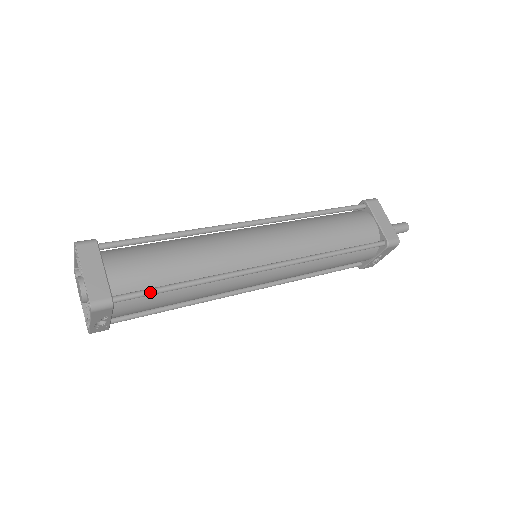
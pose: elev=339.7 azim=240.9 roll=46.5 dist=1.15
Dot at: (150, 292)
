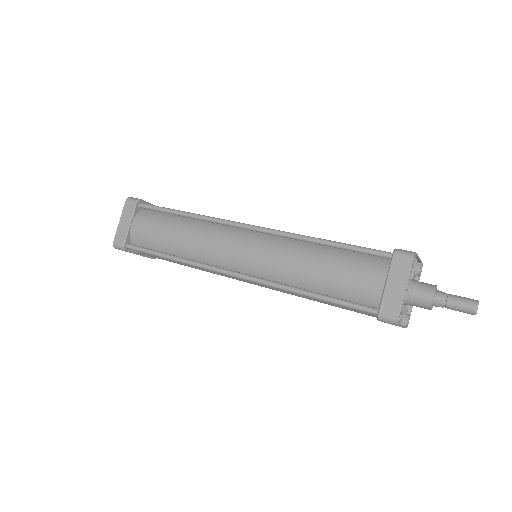
Dot at: (146, 252)
